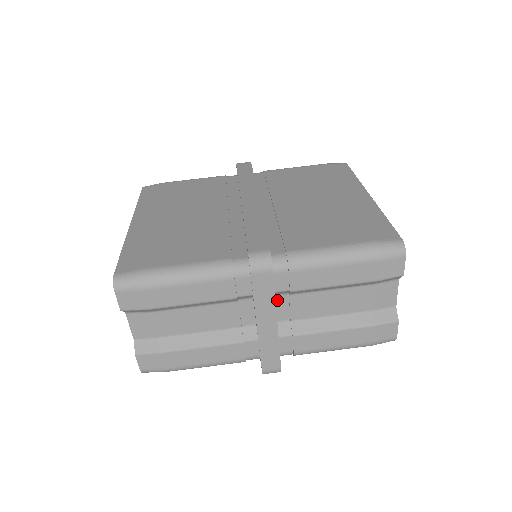
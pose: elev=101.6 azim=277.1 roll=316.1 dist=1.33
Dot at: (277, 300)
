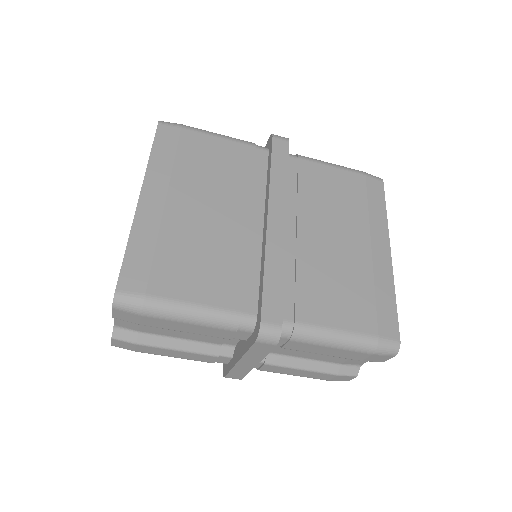
Dot at: occluded
